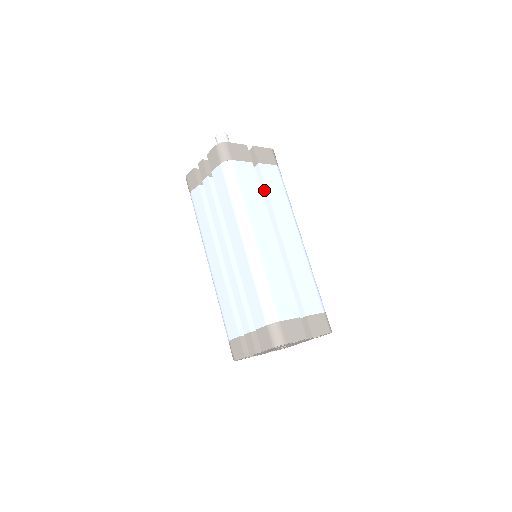
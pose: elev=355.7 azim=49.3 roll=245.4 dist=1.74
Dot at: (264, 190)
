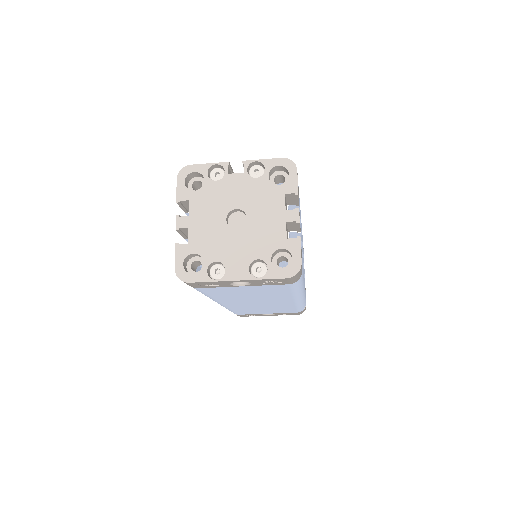
Dot at: occluded
